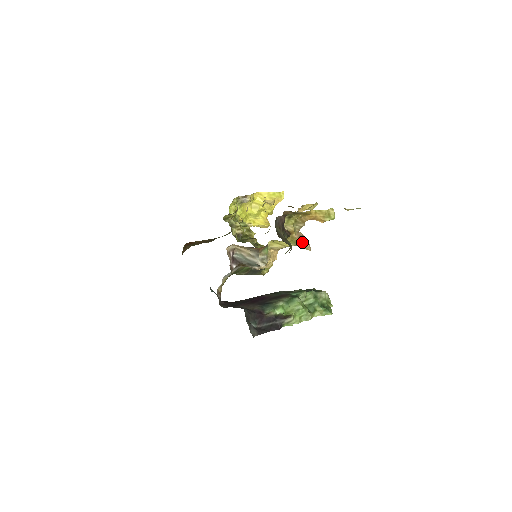
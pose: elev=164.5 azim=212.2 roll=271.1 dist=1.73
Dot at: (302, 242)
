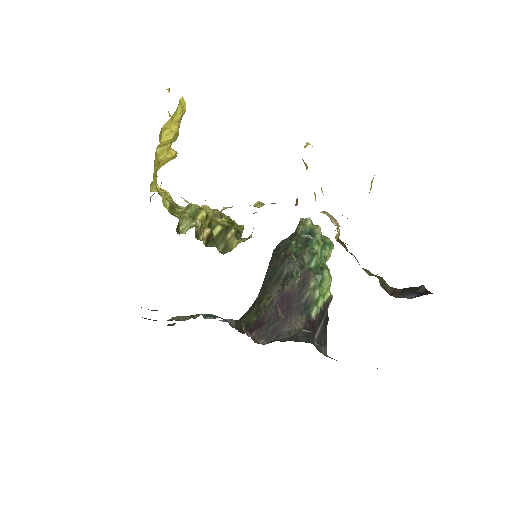
Dot at: occluded
